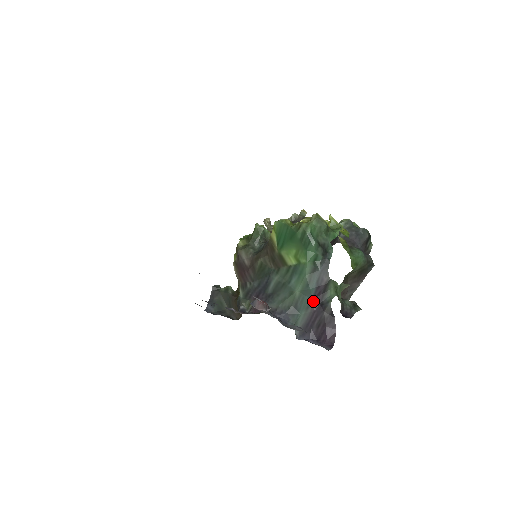
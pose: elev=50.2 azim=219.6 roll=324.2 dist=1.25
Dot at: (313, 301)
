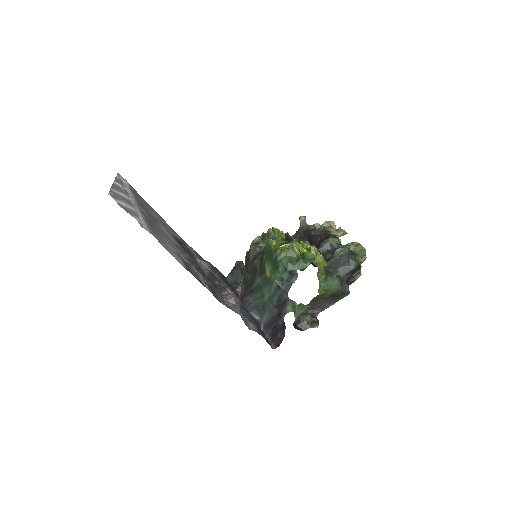
Dot at: (275, 309)
